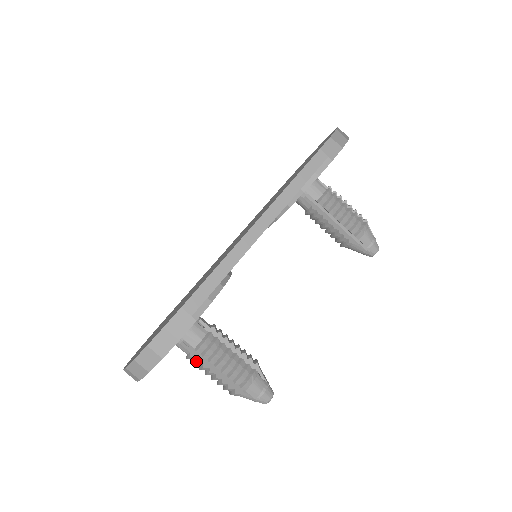
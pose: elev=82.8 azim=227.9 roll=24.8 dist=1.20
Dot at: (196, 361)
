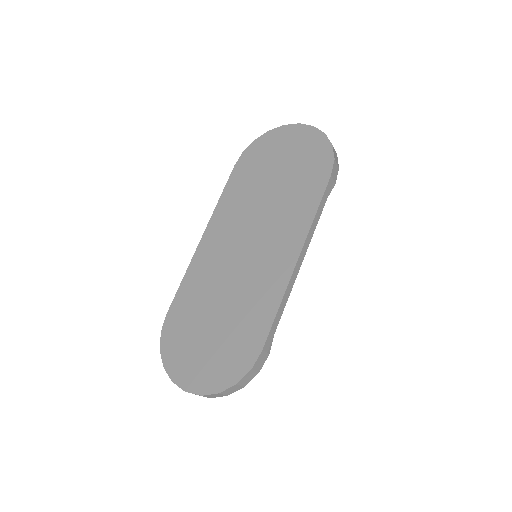
Dot at: occluded
